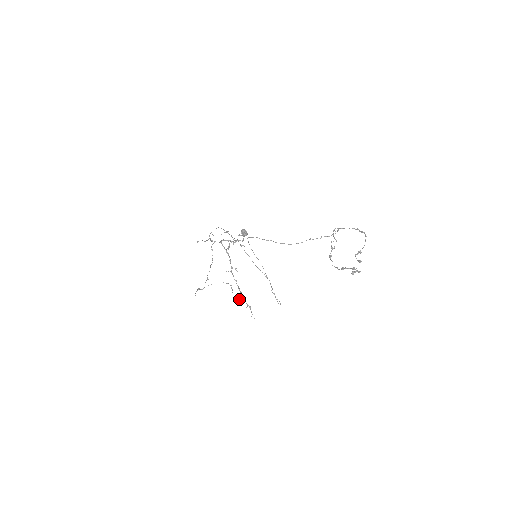
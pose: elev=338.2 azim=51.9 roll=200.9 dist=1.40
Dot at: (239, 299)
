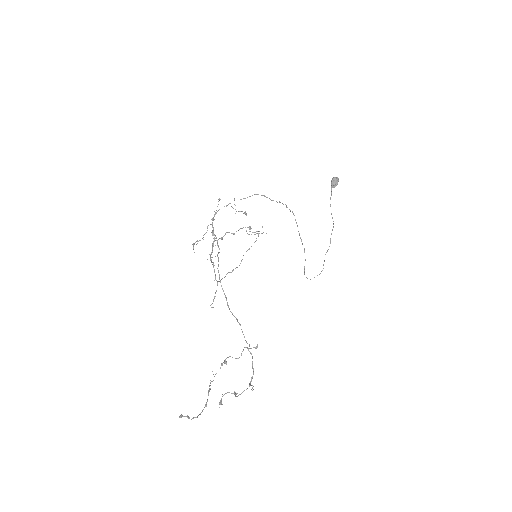
Dot at: (233, 270)
